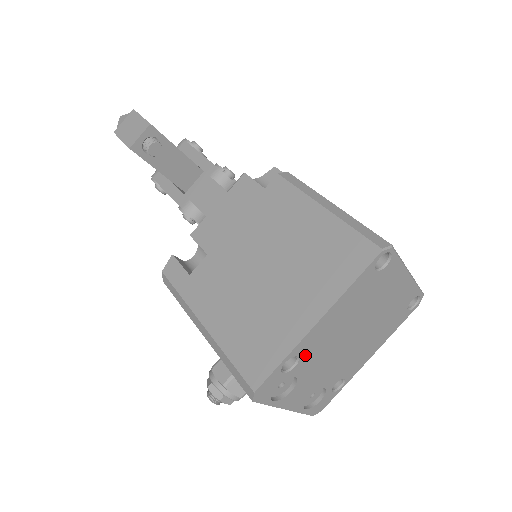
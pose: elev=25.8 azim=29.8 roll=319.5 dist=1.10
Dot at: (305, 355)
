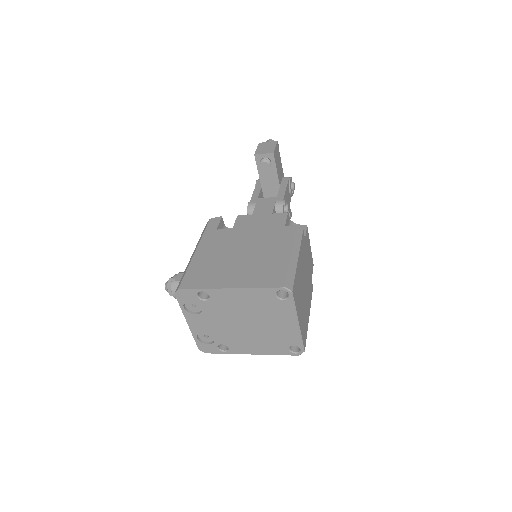
Dot at: (214, 300)
